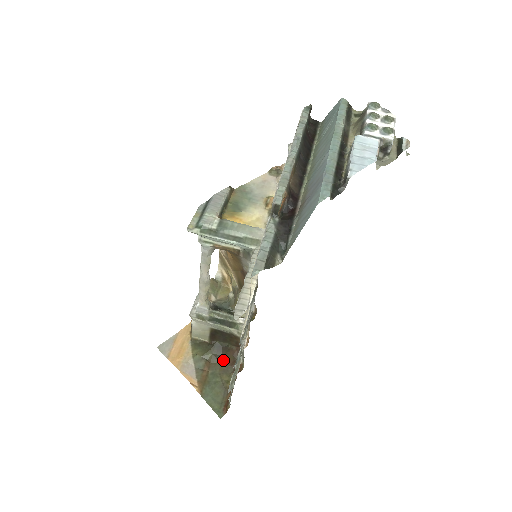
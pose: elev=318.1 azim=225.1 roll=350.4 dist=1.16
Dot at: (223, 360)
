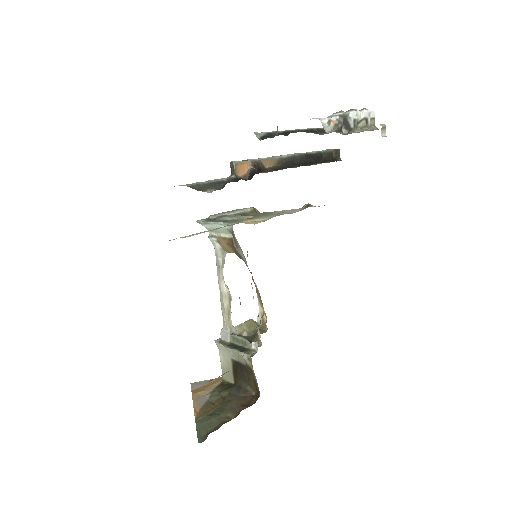
Dot at: (237, 400)
